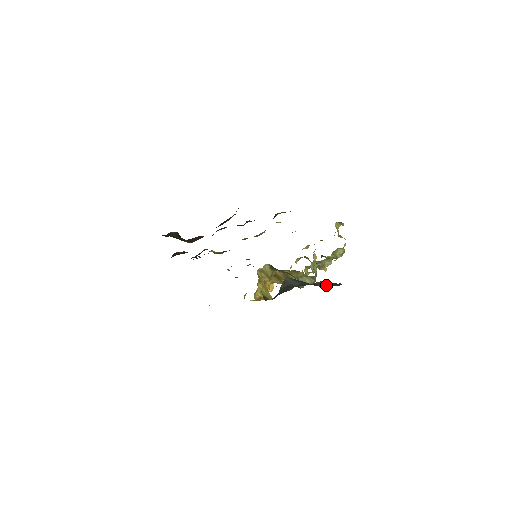
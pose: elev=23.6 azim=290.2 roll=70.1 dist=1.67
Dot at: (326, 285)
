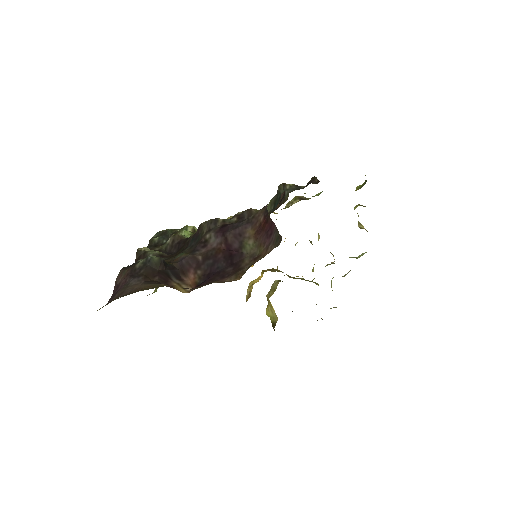
Dot at: occluded
